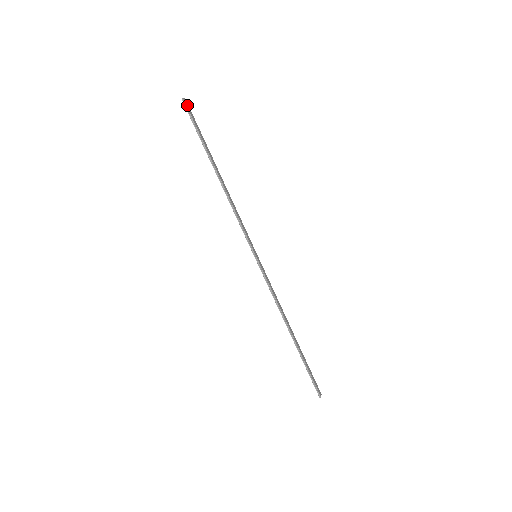
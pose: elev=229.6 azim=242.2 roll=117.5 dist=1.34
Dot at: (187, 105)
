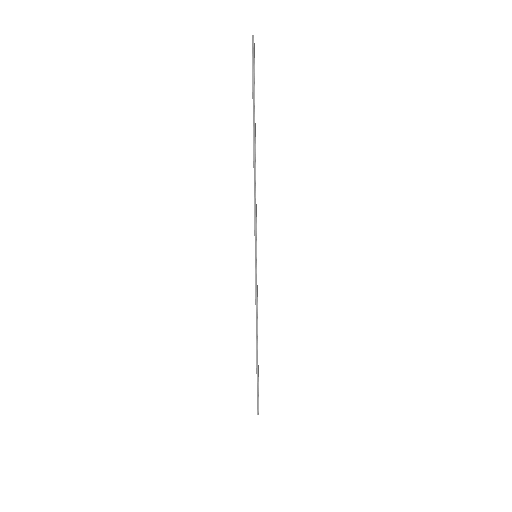
Dot at: (254, 46)
